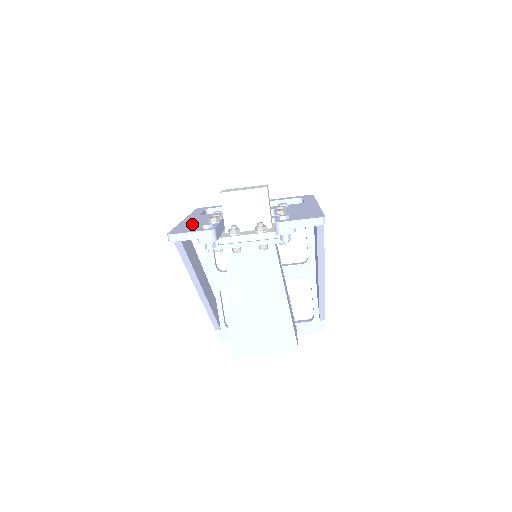
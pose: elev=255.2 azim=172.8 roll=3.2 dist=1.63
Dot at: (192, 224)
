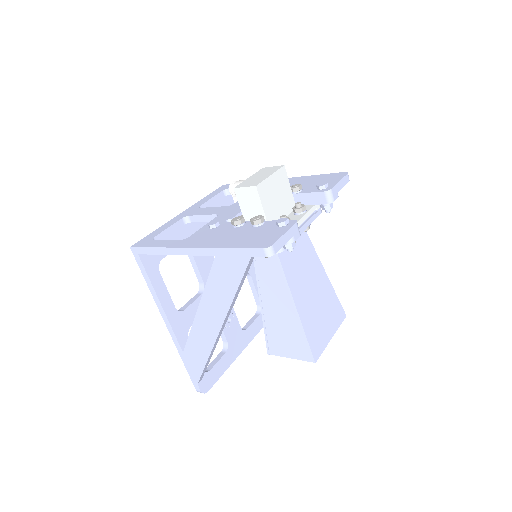
Dot at: (238, 237)
